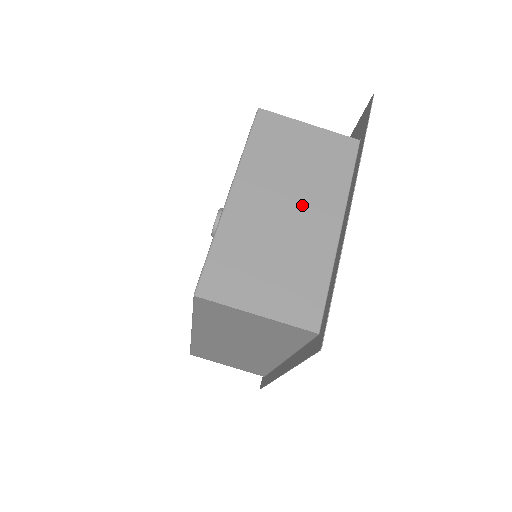
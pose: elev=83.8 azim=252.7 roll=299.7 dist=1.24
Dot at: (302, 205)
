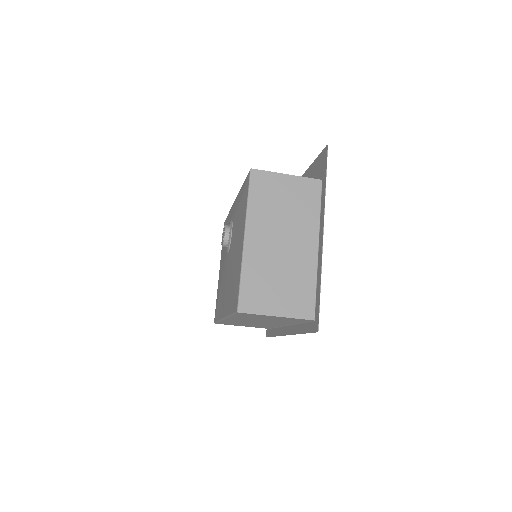
Dot at: (292, 237)
